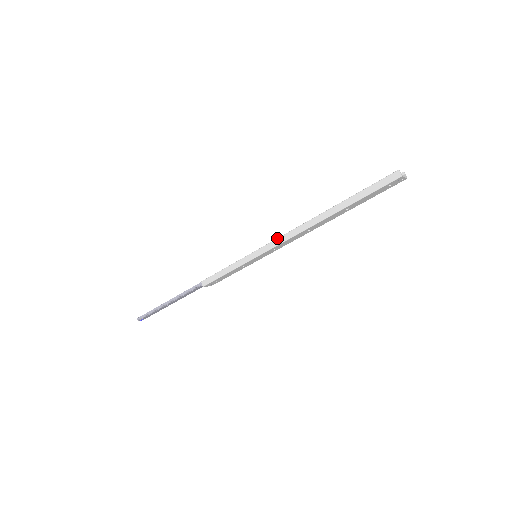
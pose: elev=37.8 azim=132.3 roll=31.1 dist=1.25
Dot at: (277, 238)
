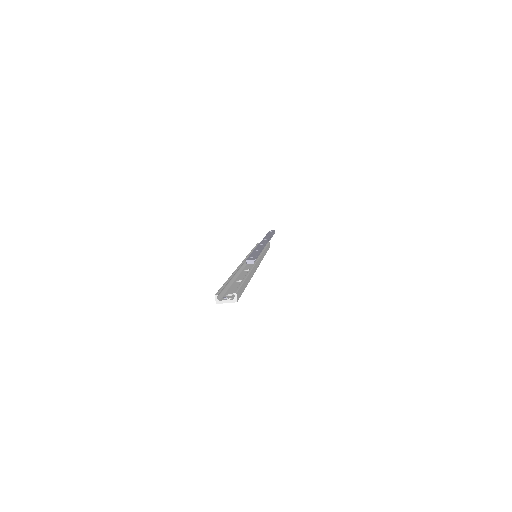
Dot at: (243, 260)
